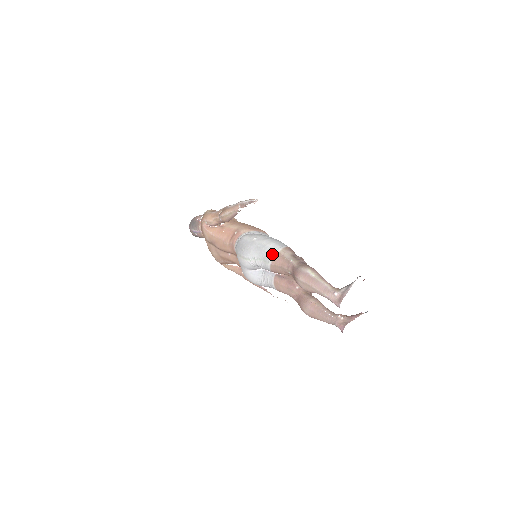
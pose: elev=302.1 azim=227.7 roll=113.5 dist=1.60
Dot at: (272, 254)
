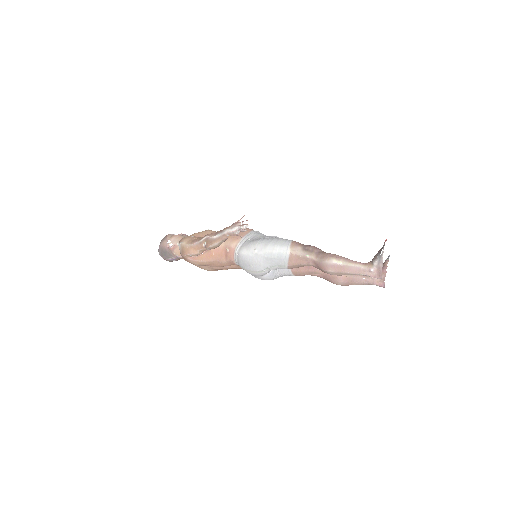
Dot at: (285, 258)
